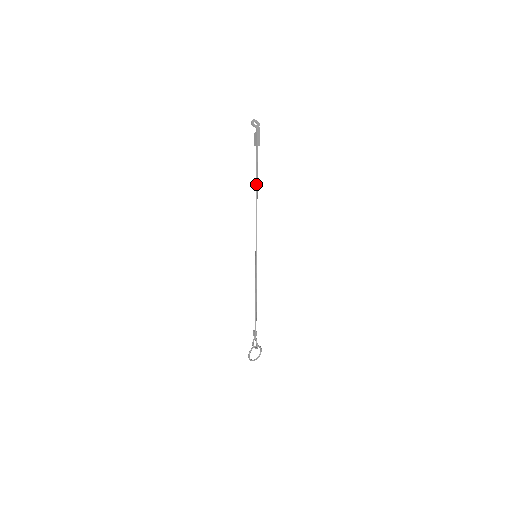
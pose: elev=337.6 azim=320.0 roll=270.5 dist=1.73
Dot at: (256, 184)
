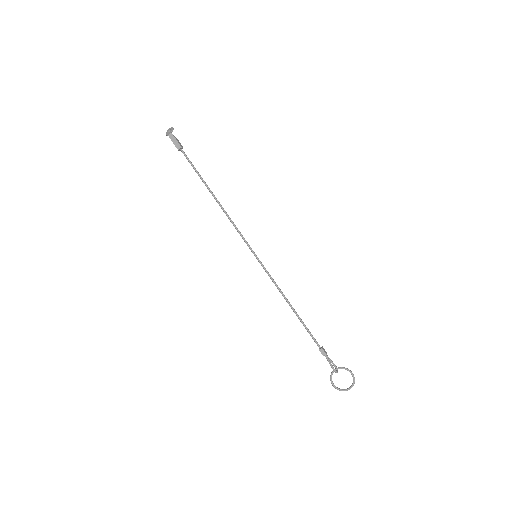
Dot at: occluded
